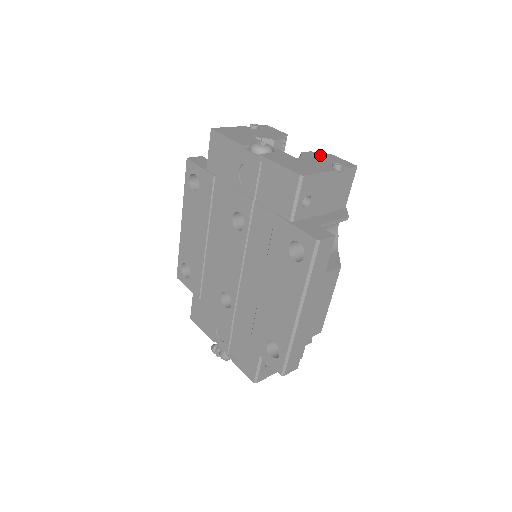
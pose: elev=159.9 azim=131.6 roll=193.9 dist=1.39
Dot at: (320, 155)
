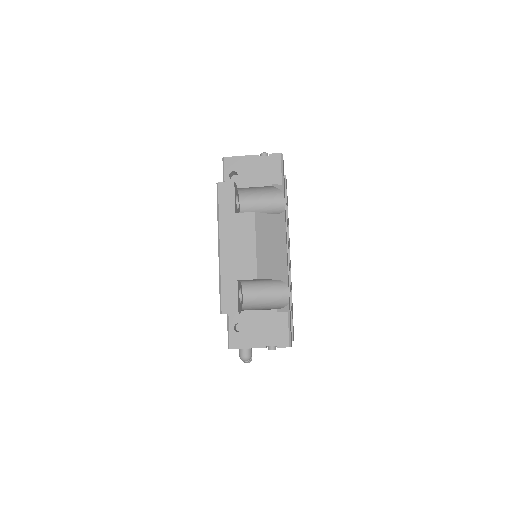
Dot at: occluded
